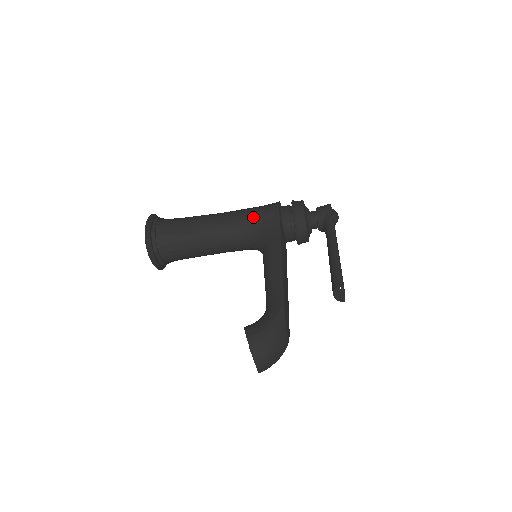
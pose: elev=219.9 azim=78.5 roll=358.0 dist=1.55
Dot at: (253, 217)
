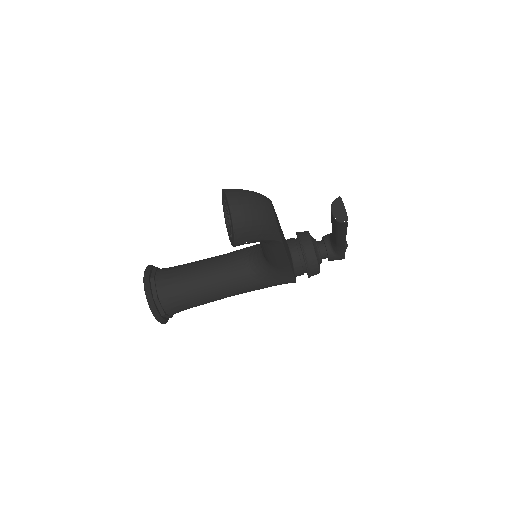
Dot at: (257, 244)
